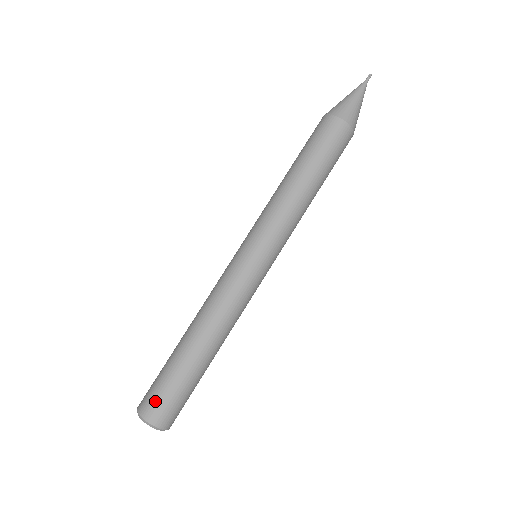
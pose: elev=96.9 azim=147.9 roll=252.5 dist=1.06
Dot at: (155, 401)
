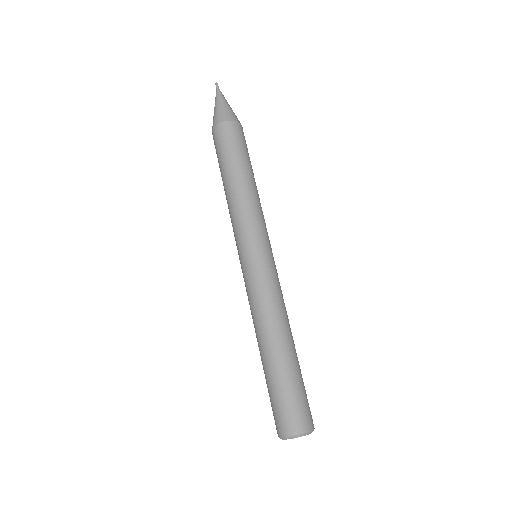
Dot at: (292, 414)
